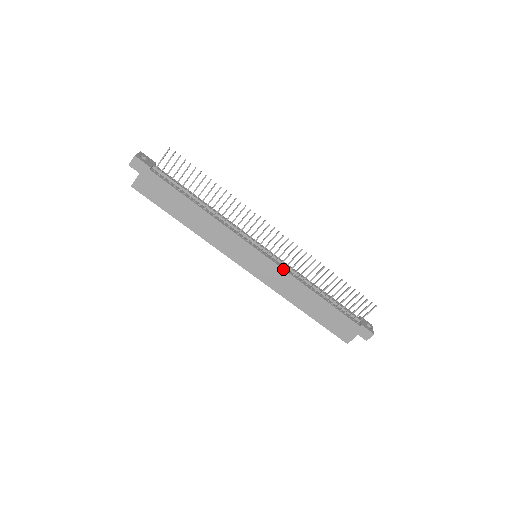
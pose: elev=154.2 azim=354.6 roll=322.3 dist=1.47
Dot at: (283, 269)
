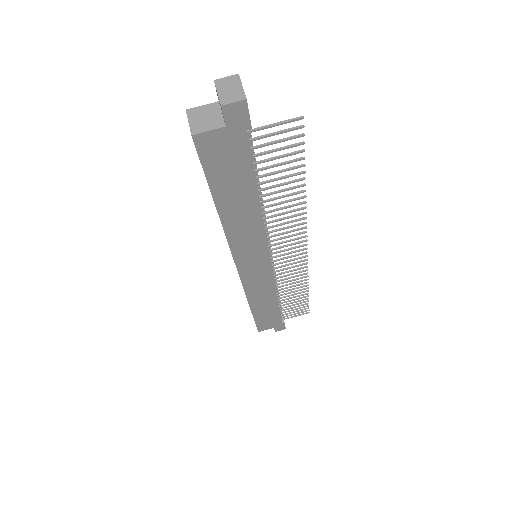
Dot at: occluded
